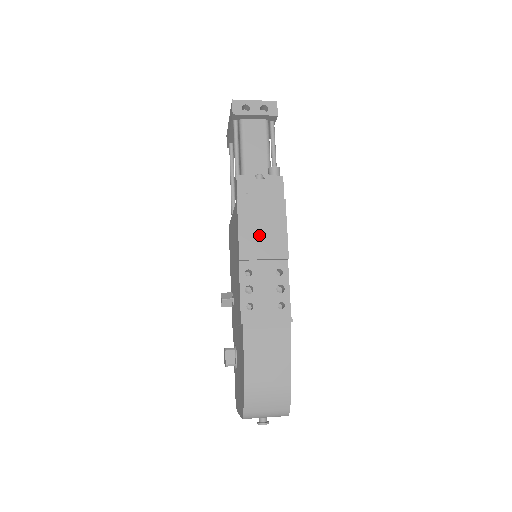
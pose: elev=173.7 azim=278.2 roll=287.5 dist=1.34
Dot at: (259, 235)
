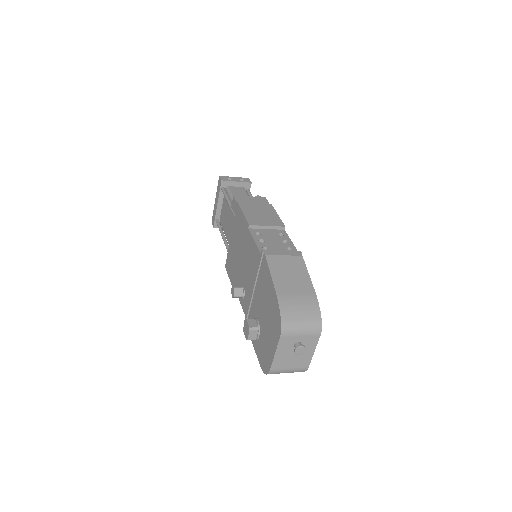
Dot at: (259, 216)
